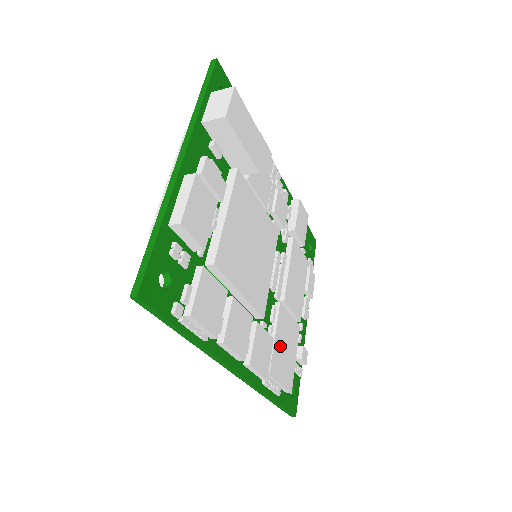
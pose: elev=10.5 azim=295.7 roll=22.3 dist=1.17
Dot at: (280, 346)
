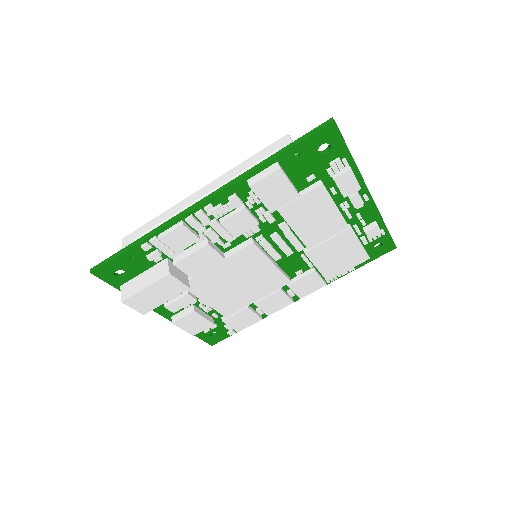
Dot at: (329, 263)
